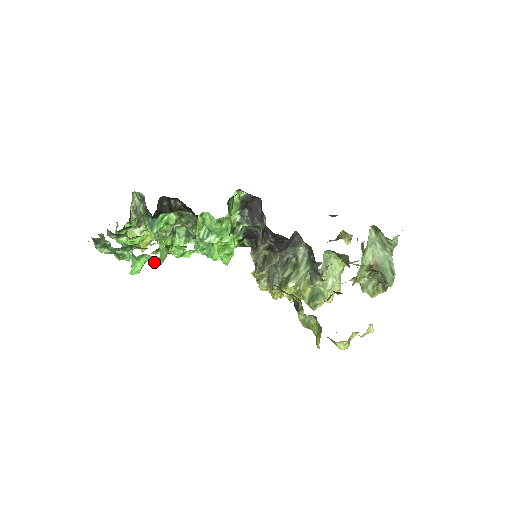
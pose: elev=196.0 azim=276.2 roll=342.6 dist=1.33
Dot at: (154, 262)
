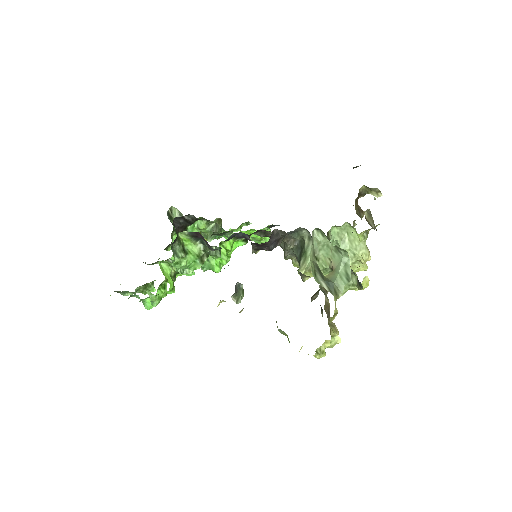
Dot at: (152, 303)
